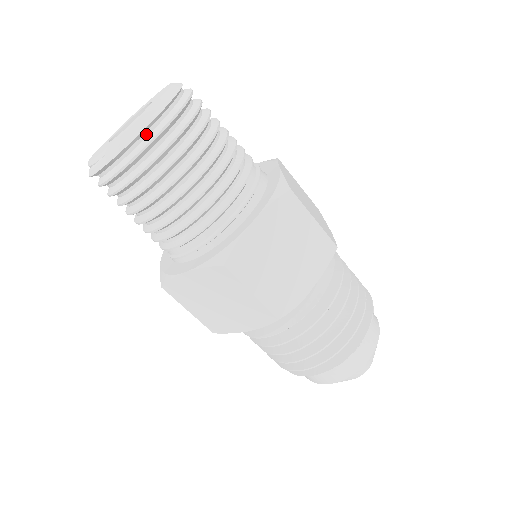
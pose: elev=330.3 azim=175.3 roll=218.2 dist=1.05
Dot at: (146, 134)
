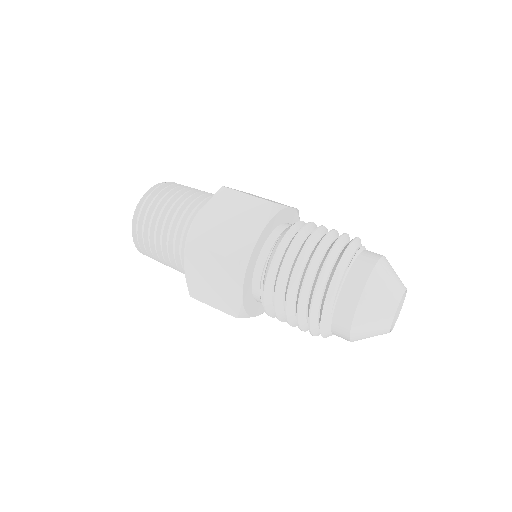
Dot at: (143, 205)
